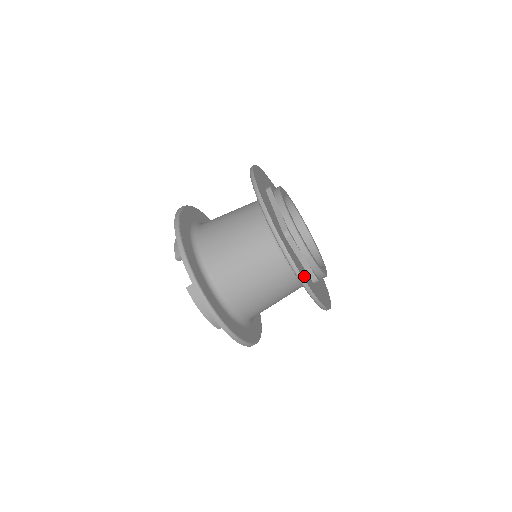
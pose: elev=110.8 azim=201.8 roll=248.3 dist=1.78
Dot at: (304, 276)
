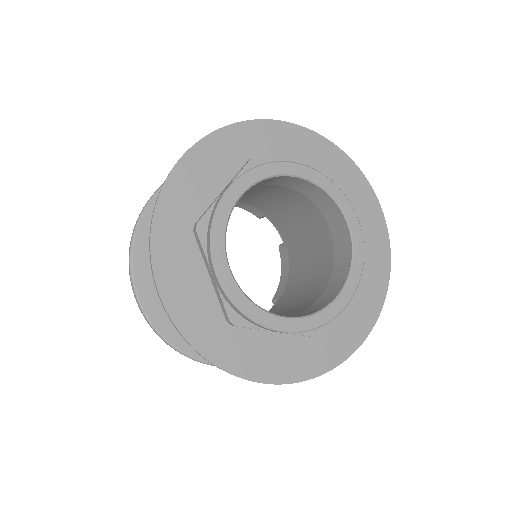
Dot at: (277, 370)
